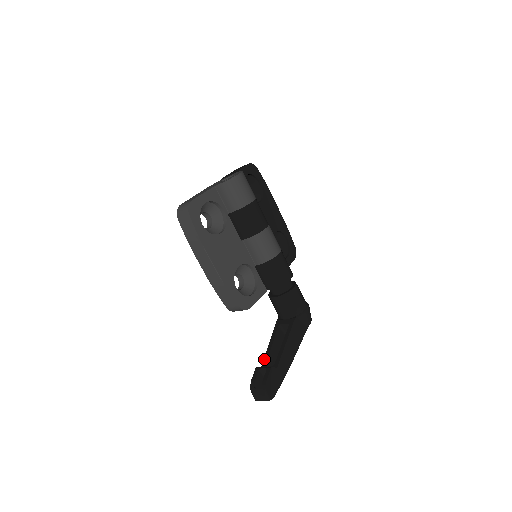
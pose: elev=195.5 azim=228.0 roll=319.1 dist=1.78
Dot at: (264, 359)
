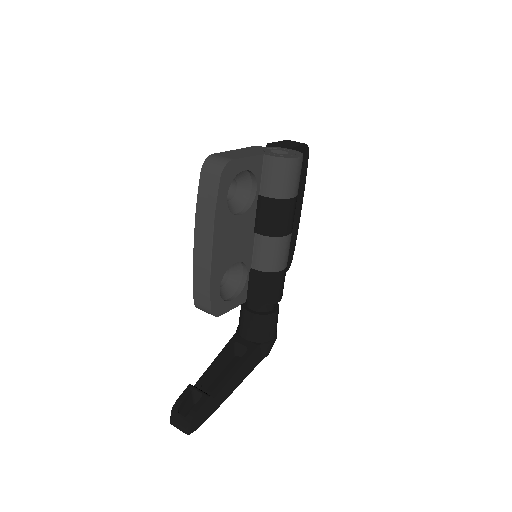
Dot at: (202, 376)
